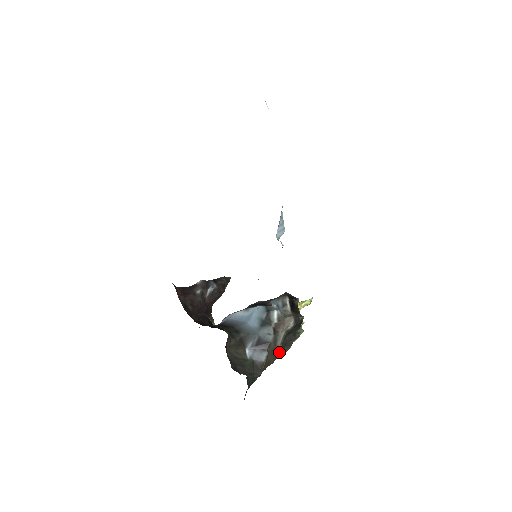
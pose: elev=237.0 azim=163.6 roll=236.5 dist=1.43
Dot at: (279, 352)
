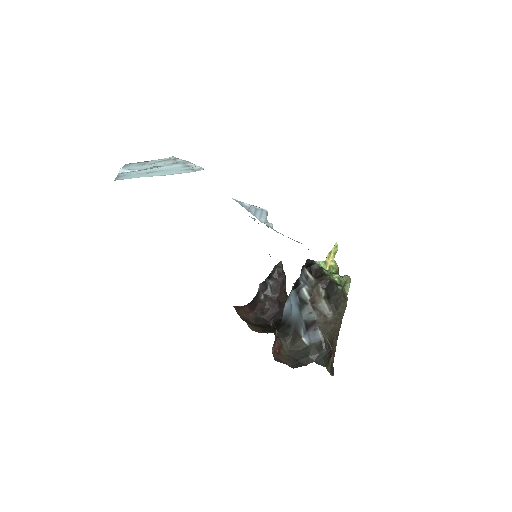
Dot at: (335, 316)
